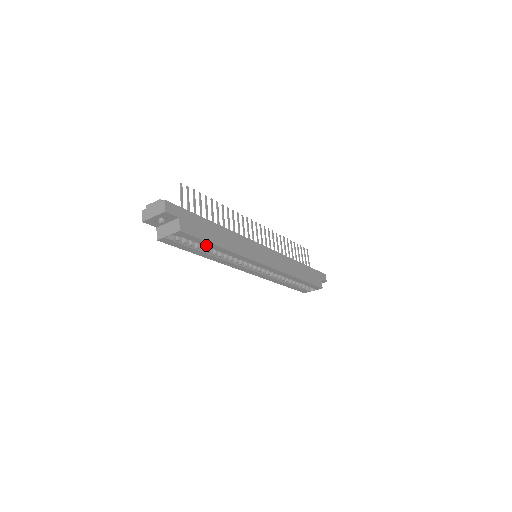
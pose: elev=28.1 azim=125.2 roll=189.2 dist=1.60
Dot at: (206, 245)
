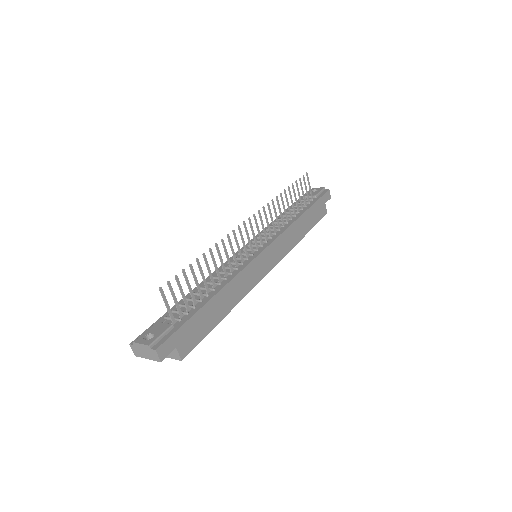
Dot at: occluded
